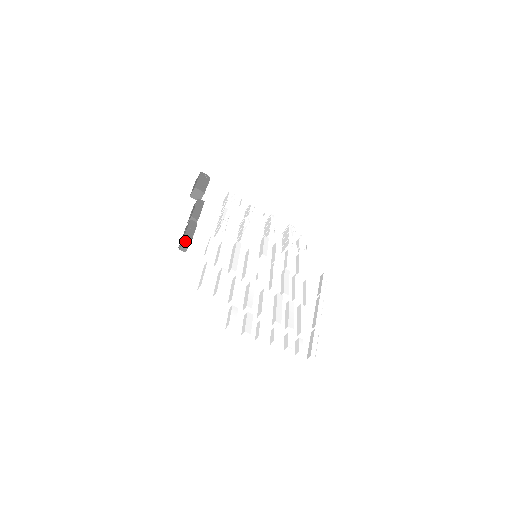
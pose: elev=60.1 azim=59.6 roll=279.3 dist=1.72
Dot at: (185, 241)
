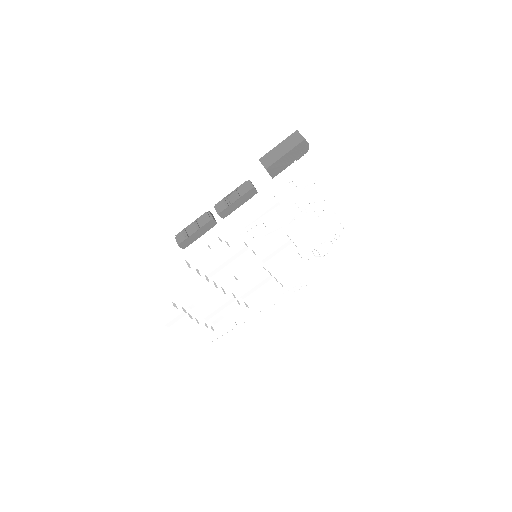
Dot at: (180, 246)
